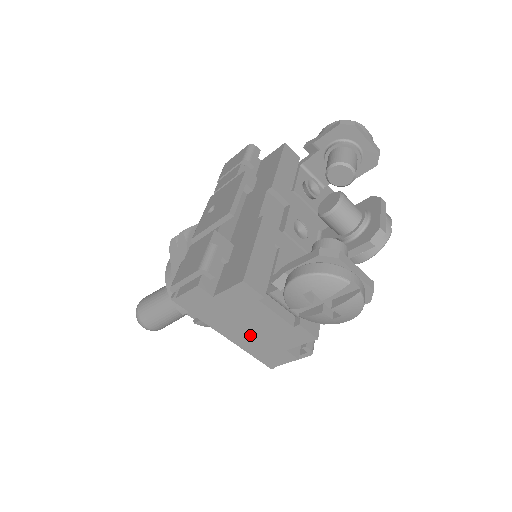
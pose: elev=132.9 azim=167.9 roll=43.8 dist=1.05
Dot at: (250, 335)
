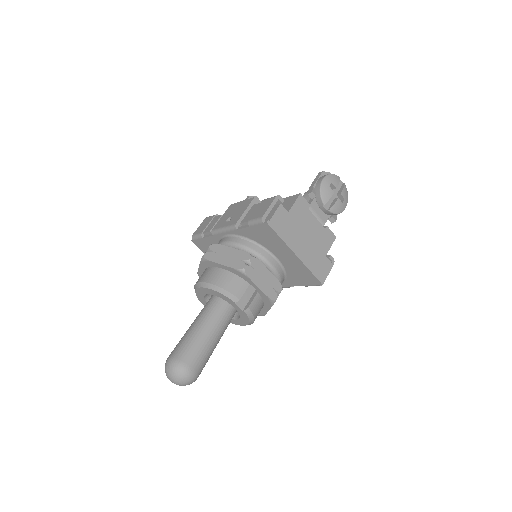
Dot at: (308, 247)
